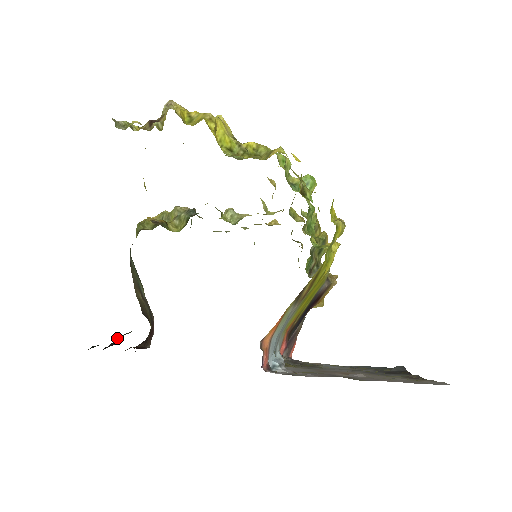
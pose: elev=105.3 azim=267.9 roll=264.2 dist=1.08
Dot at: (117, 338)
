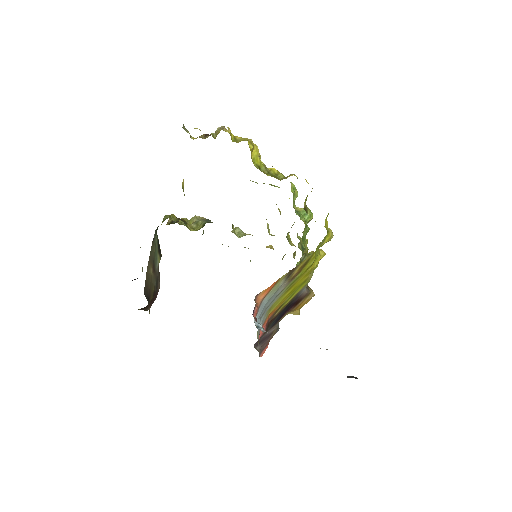
Dot at: occluded
